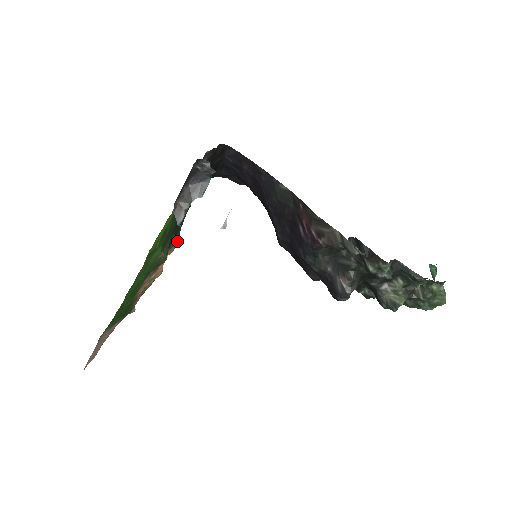
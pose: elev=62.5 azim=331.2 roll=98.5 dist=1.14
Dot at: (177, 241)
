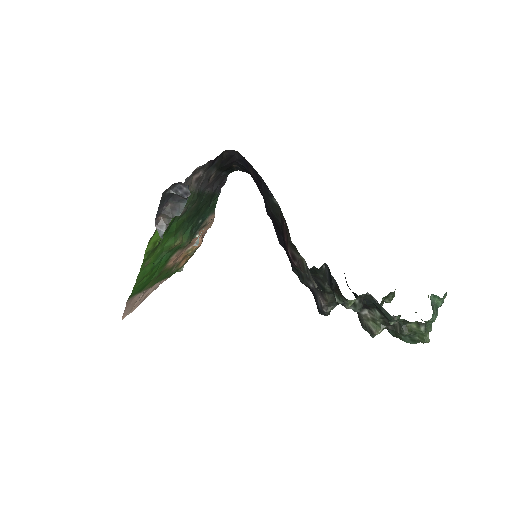
Dot at: (212, 220)
